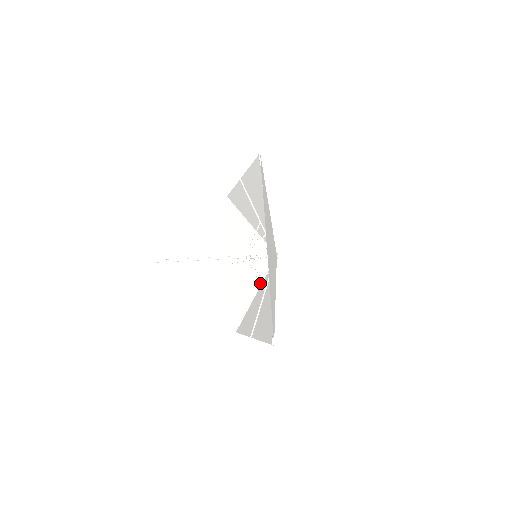
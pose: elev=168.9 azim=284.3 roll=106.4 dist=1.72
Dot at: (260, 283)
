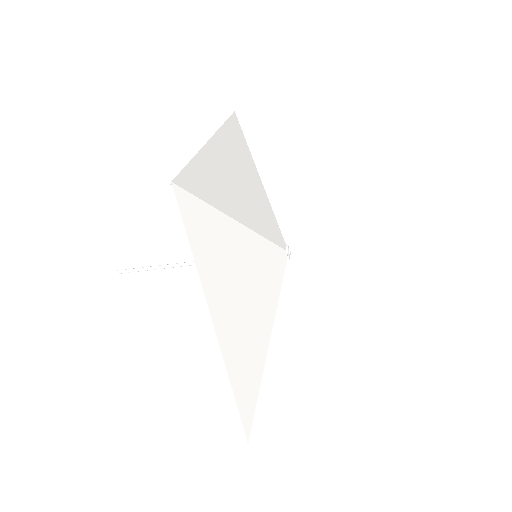
Dot at: occluded
